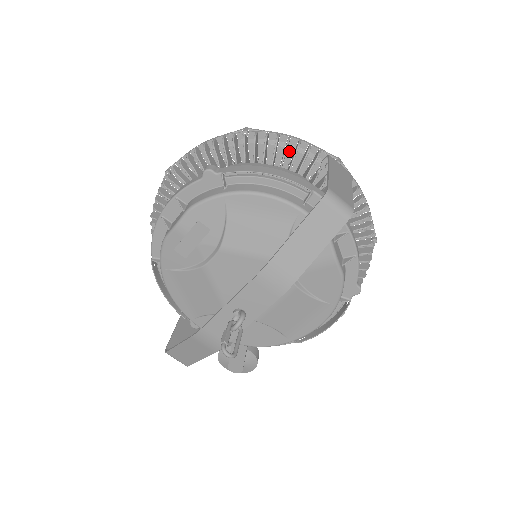
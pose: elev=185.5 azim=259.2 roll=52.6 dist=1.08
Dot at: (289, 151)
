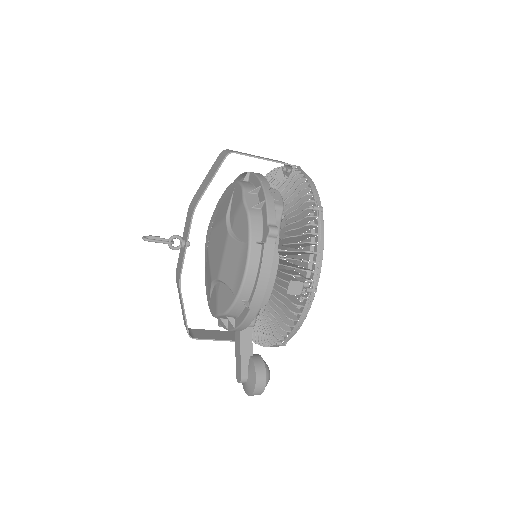
Dot at: occluded
